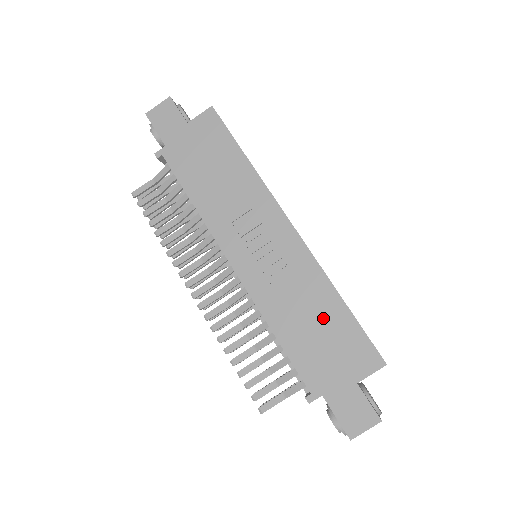
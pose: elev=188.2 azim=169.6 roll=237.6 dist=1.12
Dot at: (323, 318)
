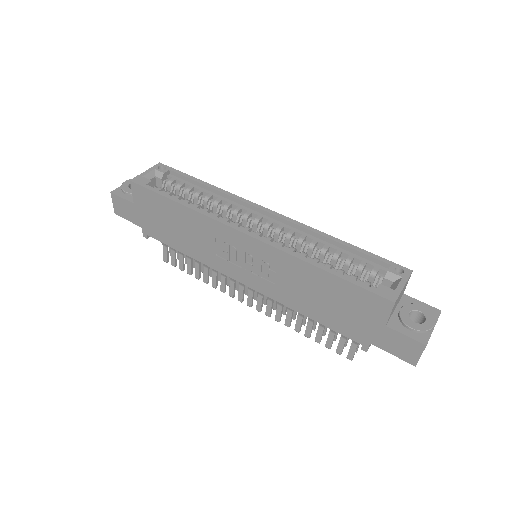
Dot at: (323, 290)
